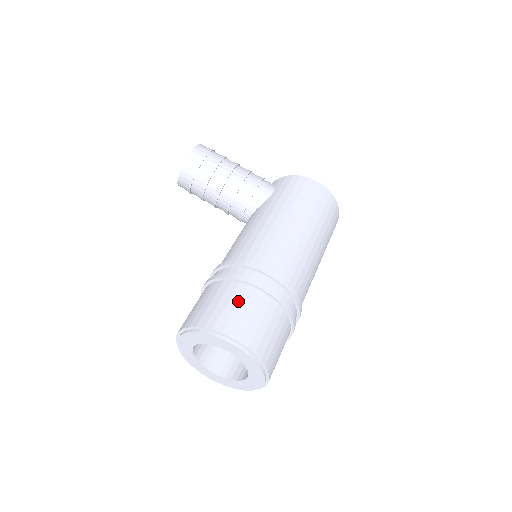
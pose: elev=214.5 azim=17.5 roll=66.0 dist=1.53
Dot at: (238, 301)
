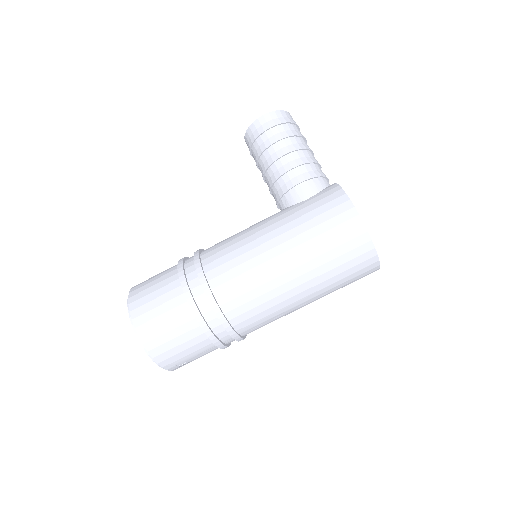
Dot at: (162, 294)
